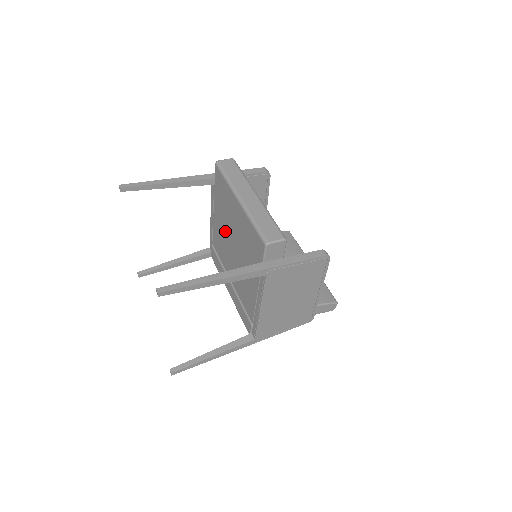
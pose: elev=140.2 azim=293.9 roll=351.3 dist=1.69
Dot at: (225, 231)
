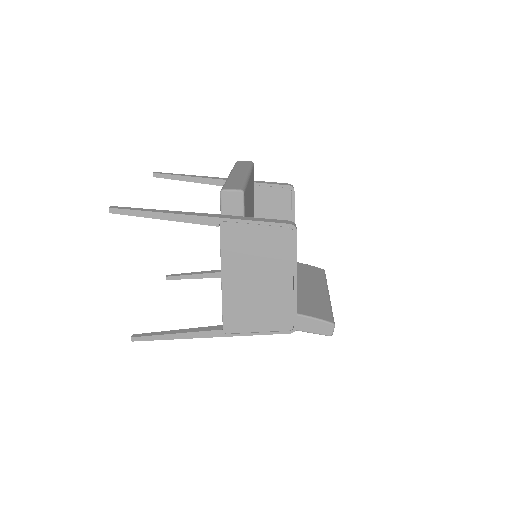
Dot at: occluded
